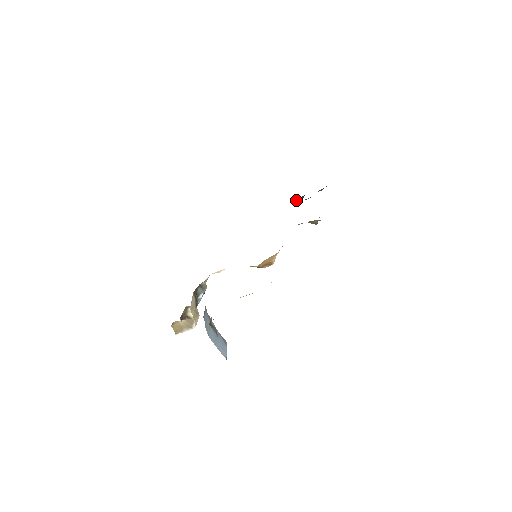
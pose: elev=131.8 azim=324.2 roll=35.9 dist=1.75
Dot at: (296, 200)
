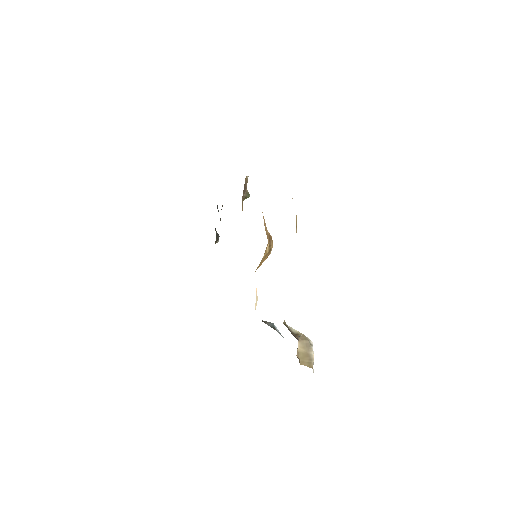
Dot at: (216, 237)
